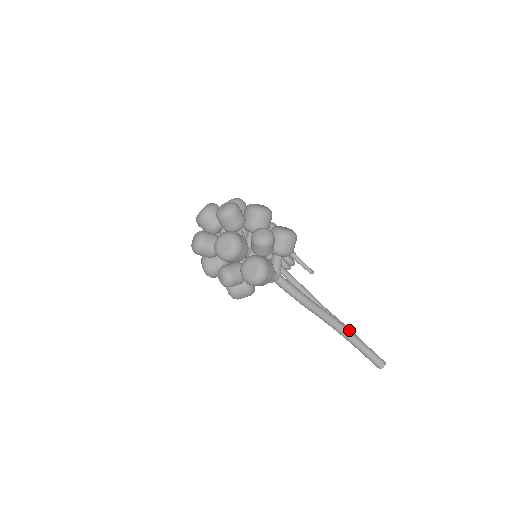
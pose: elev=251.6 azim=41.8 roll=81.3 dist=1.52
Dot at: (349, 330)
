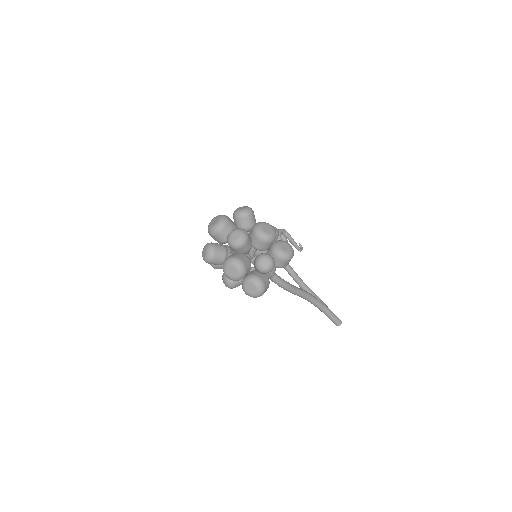
Dot at: (320, 302)
